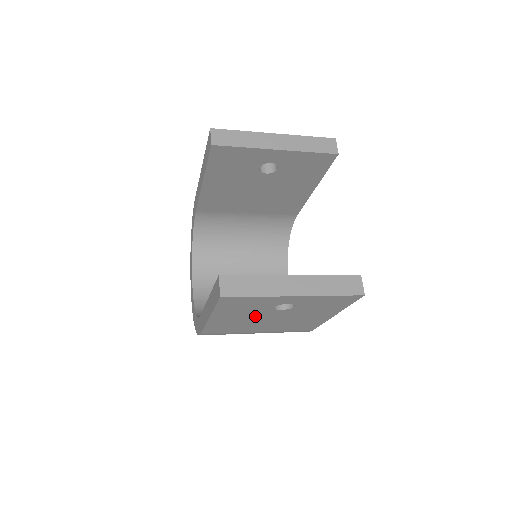
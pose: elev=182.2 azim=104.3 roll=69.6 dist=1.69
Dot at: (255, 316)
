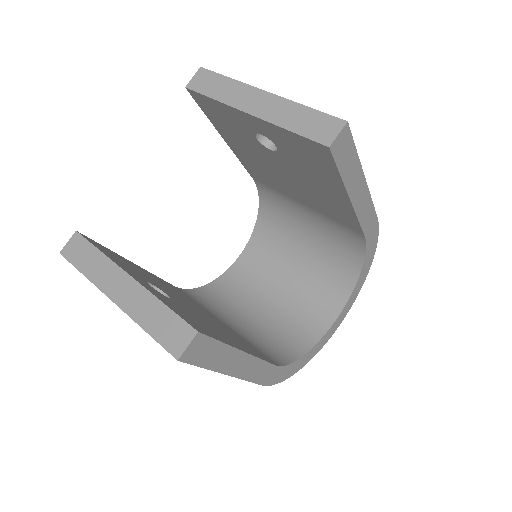
Dot at: occluded
